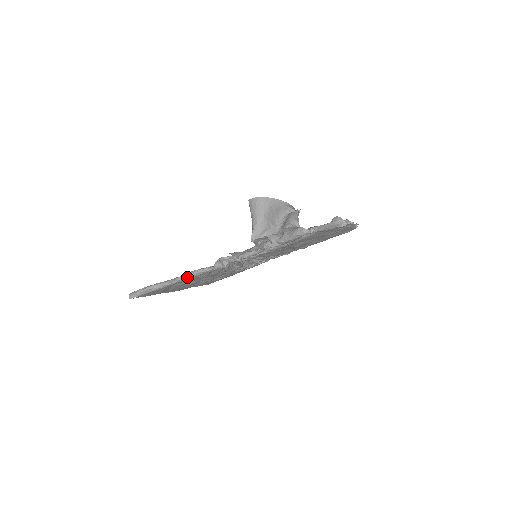
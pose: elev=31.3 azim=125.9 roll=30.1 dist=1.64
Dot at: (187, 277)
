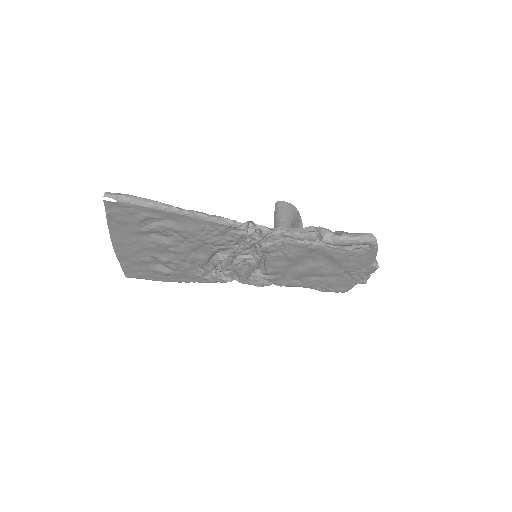
Dot at: (204, 216)
